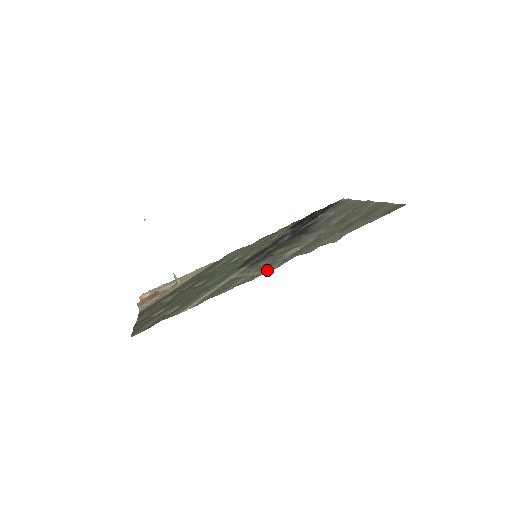
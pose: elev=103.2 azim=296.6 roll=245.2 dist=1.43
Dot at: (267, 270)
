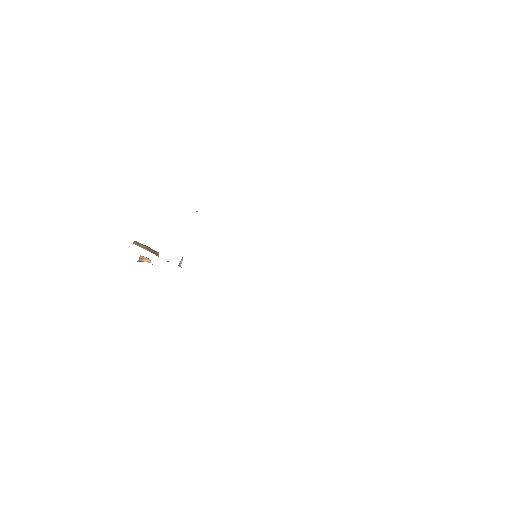
Dot at: occluded
